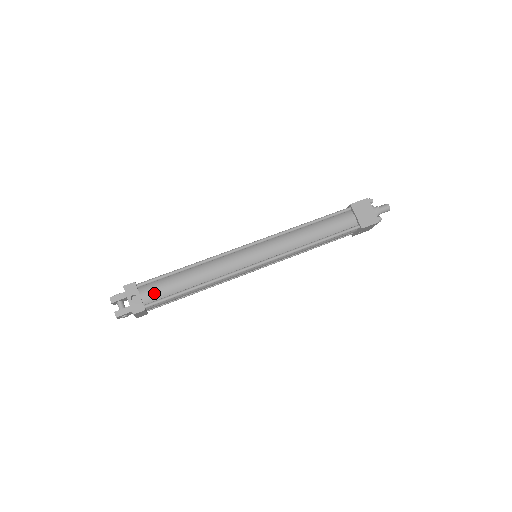
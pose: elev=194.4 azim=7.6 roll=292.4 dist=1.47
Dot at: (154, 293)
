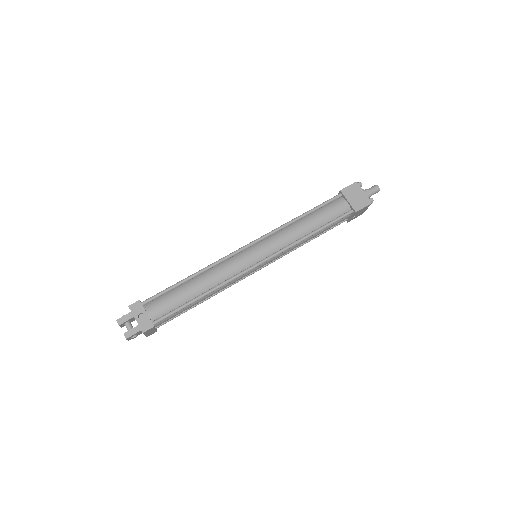
Dot at: (160, 308)
